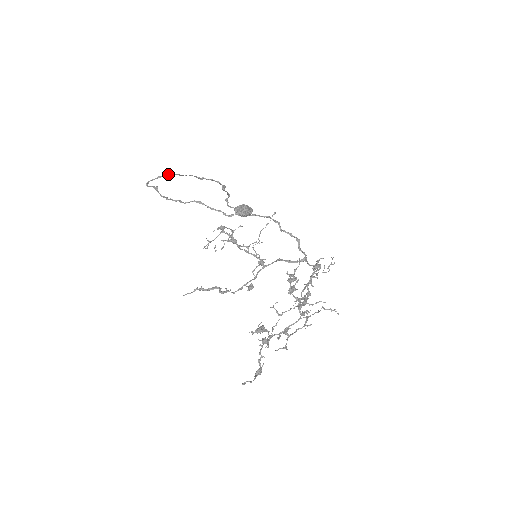
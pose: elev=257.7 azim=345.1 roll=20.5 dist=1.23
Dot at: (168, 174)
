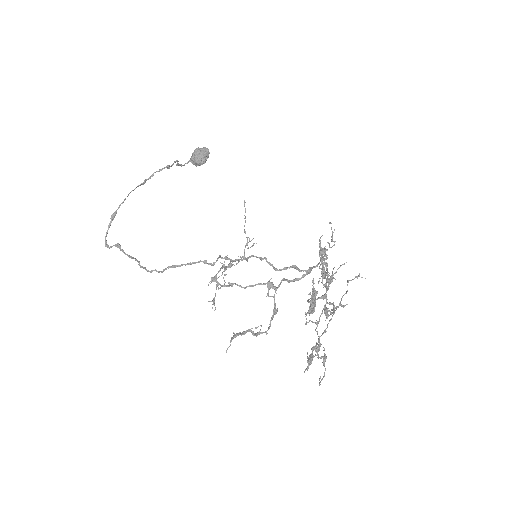
Dot at: (113, 214)
